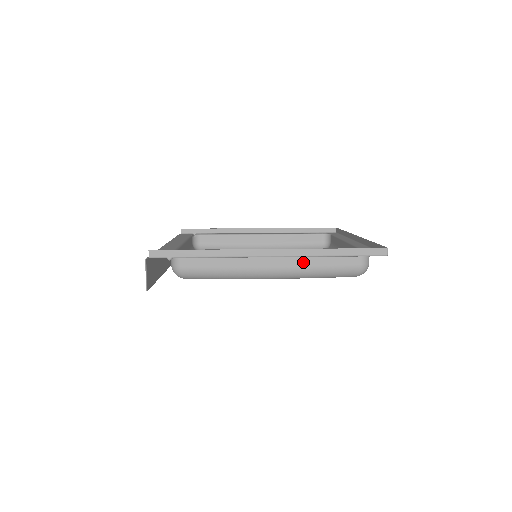
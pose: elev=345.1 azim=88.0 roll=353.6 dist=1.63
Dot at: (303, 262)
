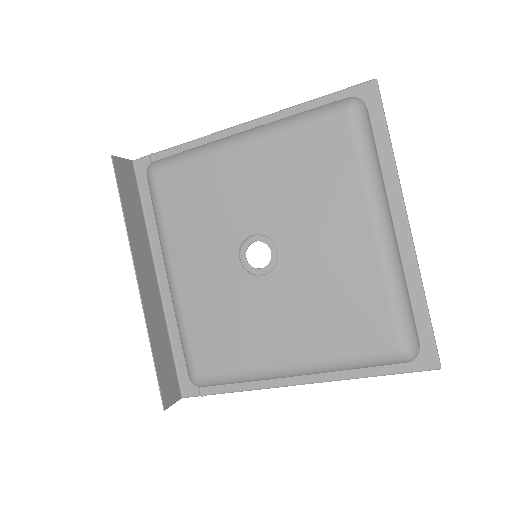
Dot at: occluded
